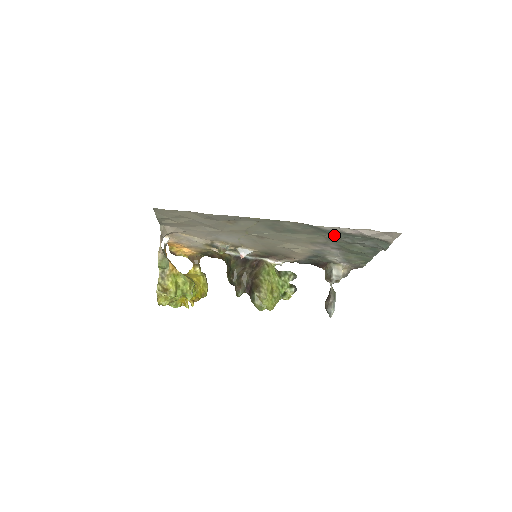
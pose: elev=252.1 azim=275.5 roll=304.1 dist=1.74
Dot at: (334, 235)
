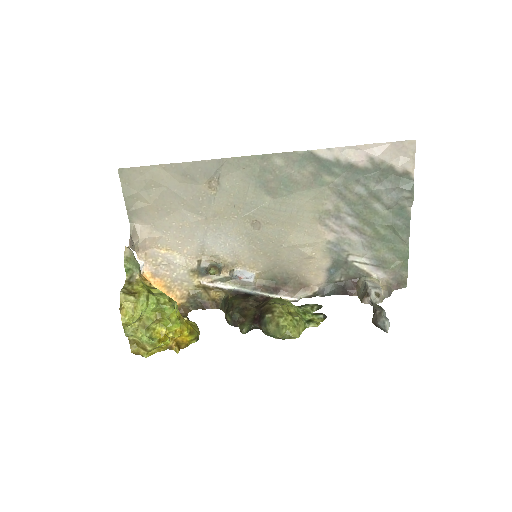
Dot at: (340, 178)
